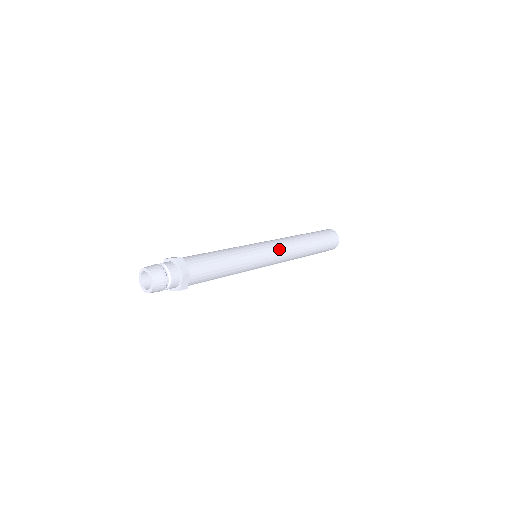
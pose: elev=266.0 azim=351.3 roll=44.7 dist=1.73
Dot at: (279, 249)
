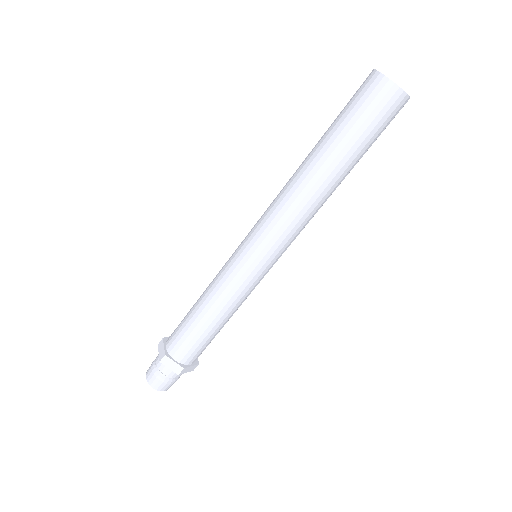
Dot at: (278, 239)
